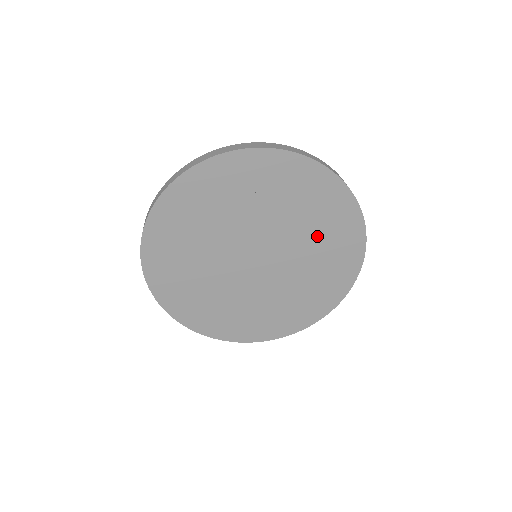
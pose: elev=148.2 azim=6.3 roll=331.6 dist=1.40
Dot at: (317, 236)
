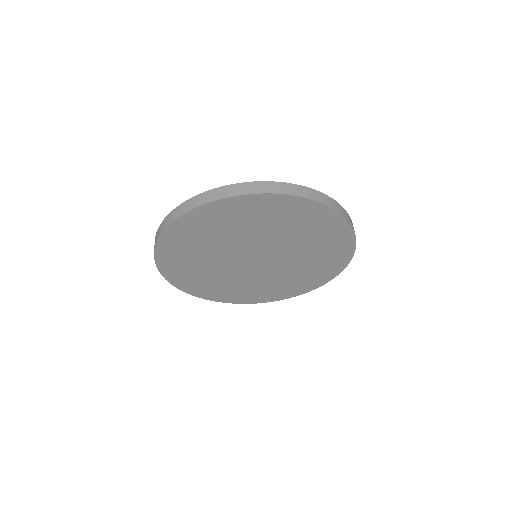
Dot at: (312, 255)
